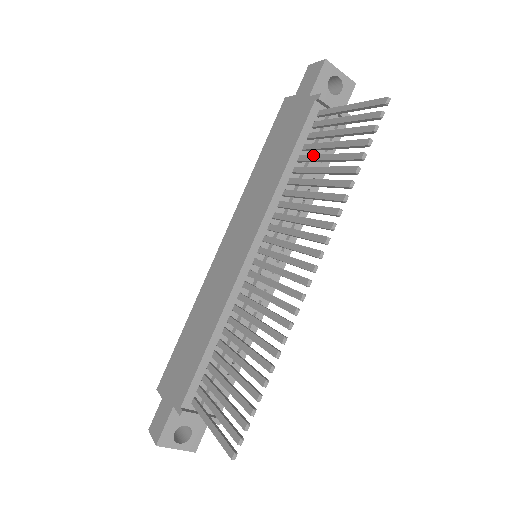
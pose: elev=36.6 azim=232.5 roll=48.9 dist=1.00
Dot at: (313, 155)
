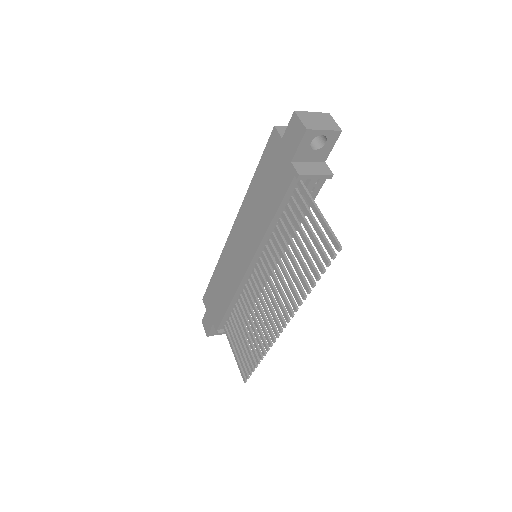
Dot at: (291, 227)
